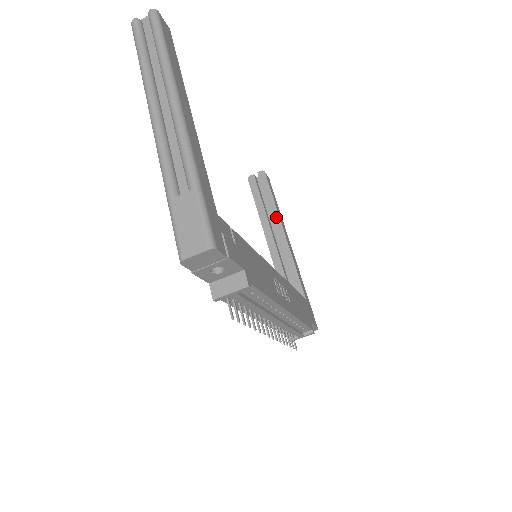
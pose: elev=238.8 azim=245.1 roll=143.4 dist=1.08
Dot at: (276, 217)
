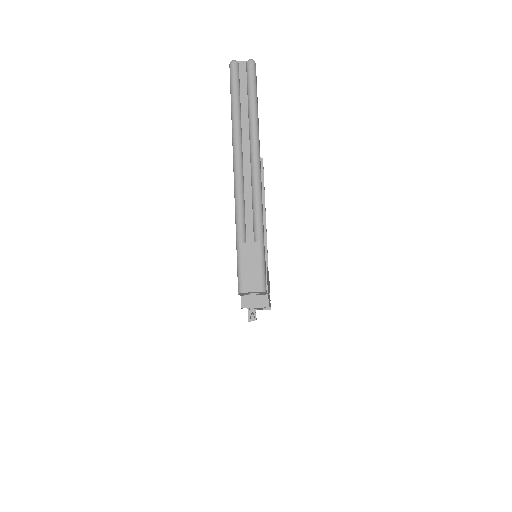
Dot at: occluded
